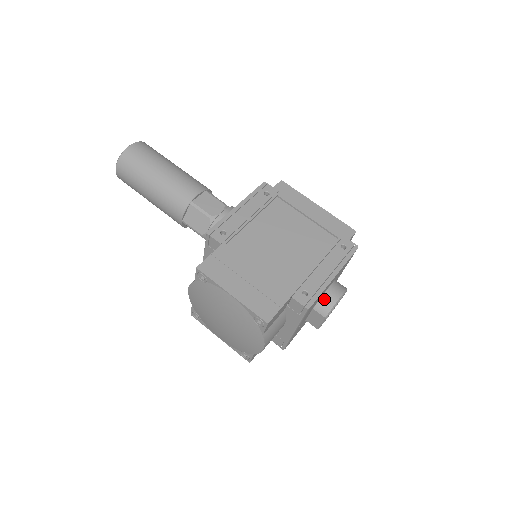
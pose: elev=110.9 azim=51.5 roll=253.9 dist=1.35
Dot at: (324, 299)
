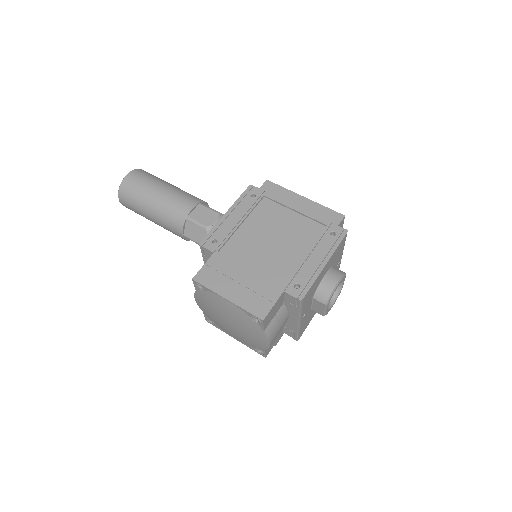
Dot at: (321, 287)
